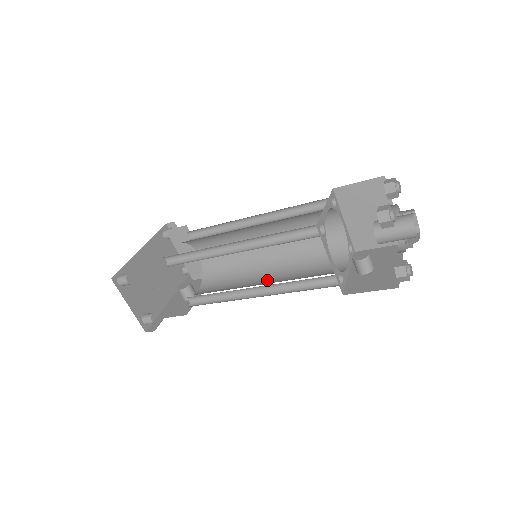
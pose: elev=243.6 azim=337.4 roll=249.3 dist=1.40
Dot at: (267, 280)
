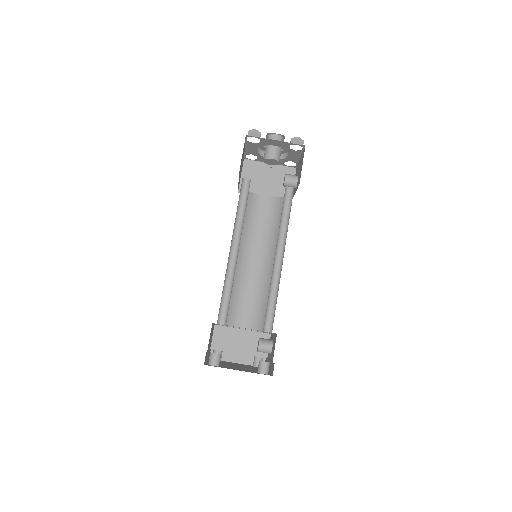
Dot at: occluded
